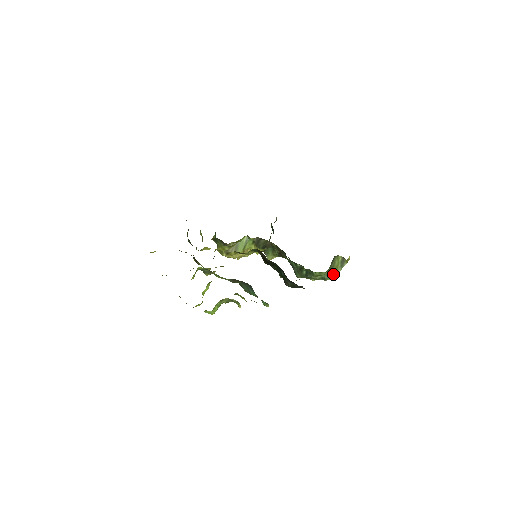
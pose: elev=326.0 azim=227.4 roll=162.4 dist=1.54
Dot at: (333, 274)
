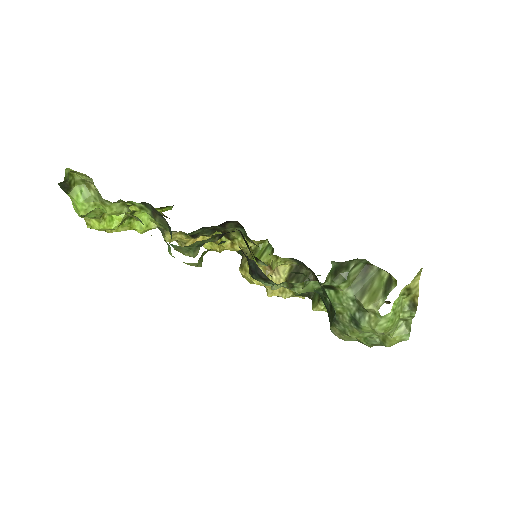
Dot at: (364, 304)
